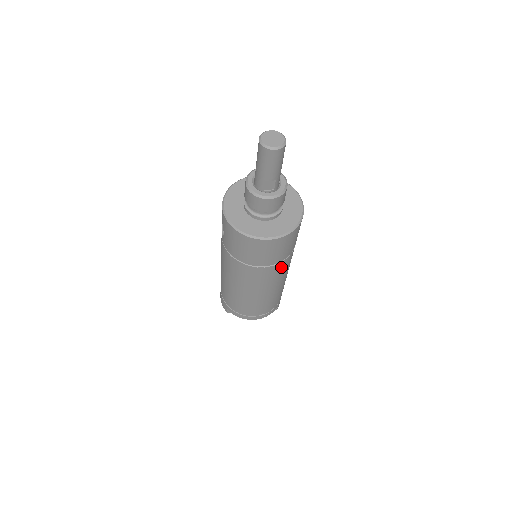
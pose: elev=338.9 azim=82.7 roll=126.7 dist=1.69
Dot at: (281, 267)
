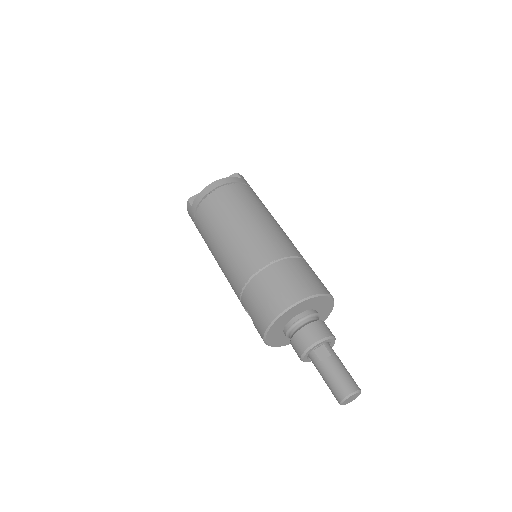
Dot at: occluded
